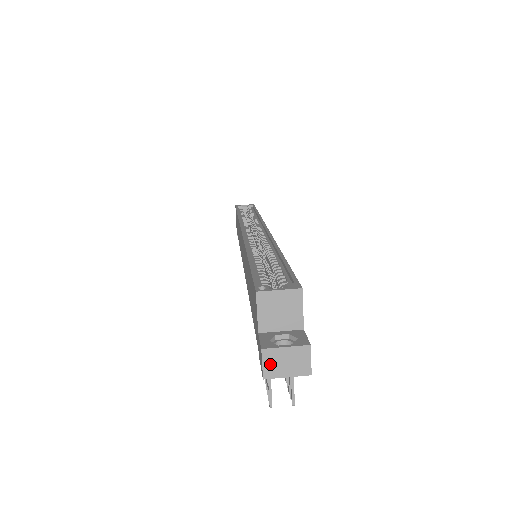
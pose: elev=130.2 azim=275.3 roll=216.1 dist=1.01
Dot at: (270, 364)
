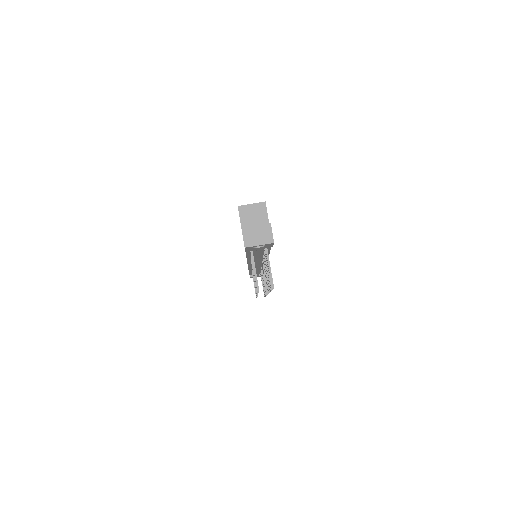
Dot at: (248, 237)
